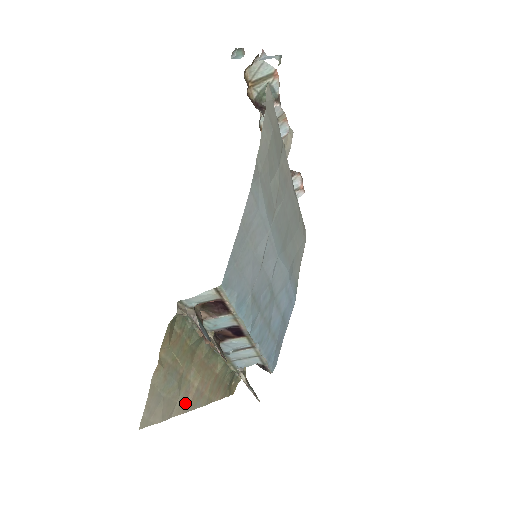
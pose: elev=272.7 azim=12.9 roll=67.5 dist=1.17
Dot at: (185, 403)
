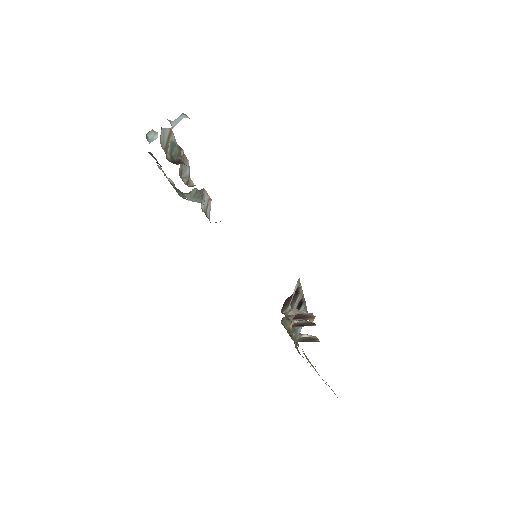
Dot at: occluded
